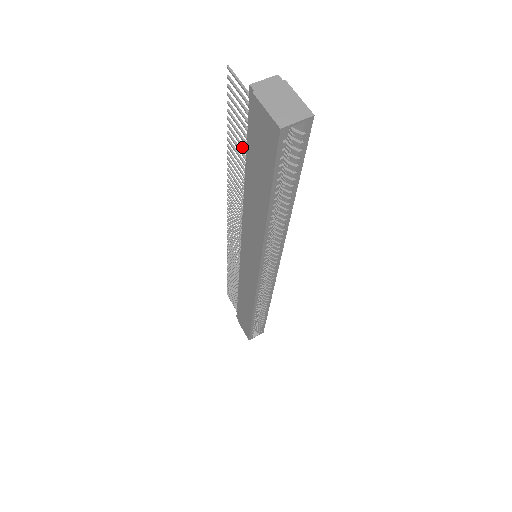
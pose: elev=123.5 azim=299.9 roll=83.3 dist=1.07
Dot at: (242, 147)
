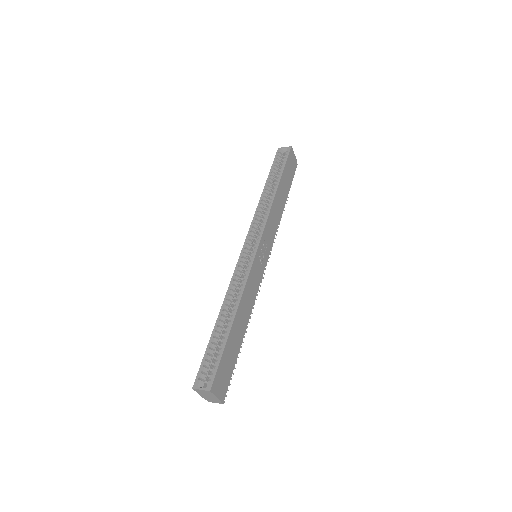
Dot at: occluded
